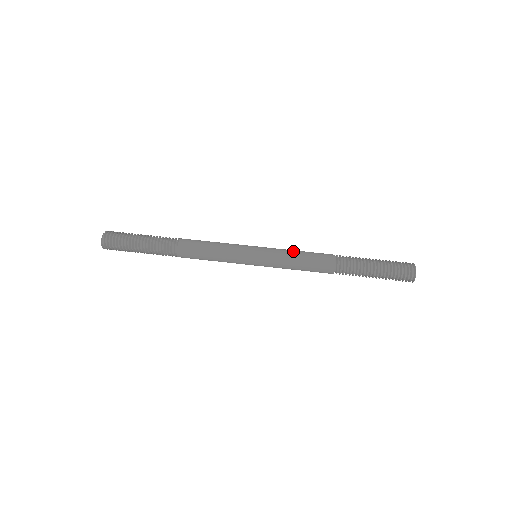
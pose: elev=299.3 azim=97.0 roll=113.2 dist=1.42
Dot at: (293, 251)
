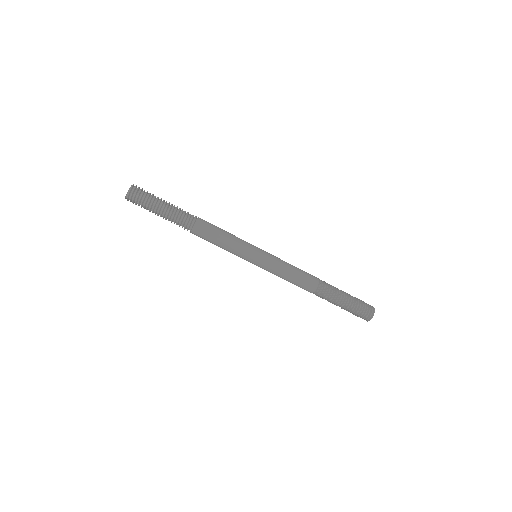
Dot at: (287, 268)
